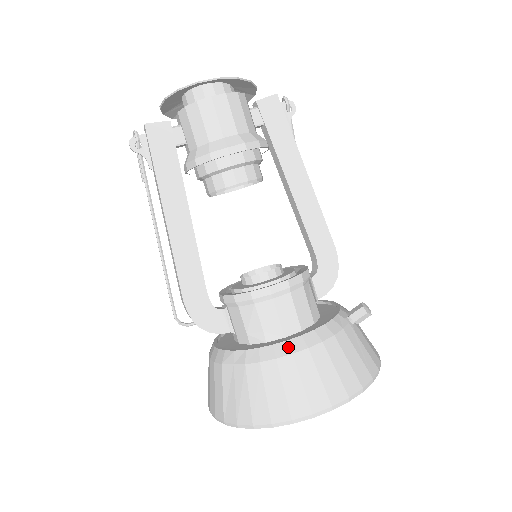
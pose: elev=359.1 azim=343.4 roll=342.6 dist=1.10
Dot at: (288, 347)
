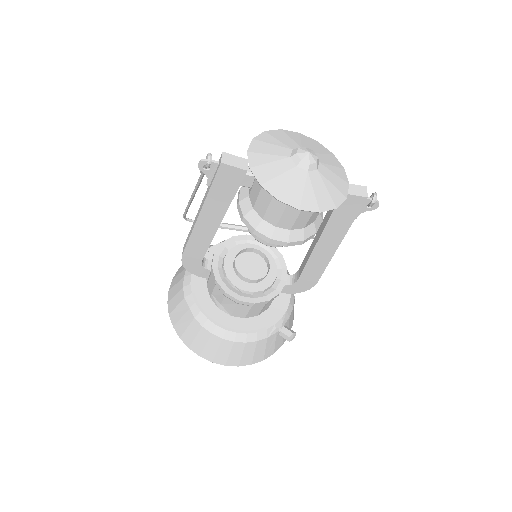
Dot at: (223, 334)
